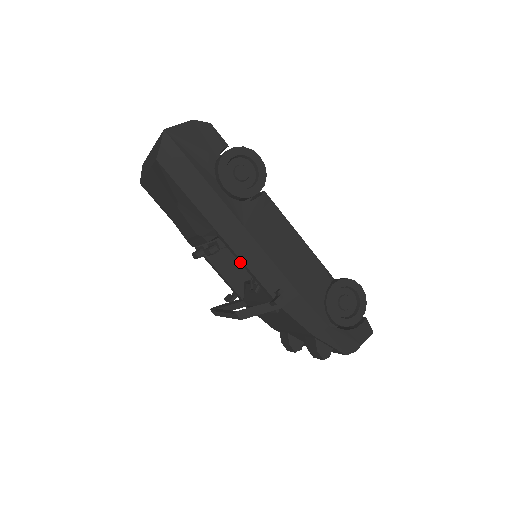
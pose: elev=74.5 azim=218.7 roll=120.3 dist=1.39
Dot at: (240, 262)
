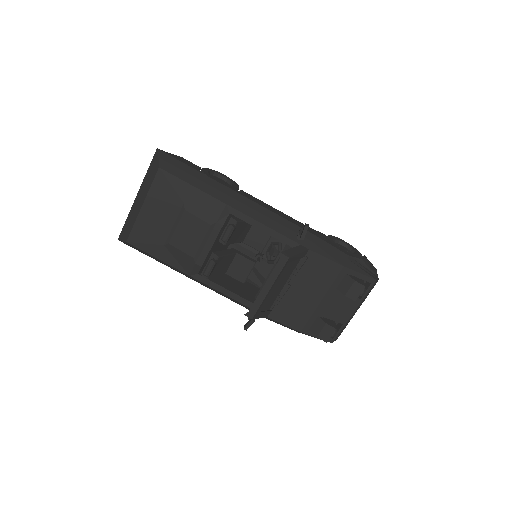
Dot at: (257, 227)
